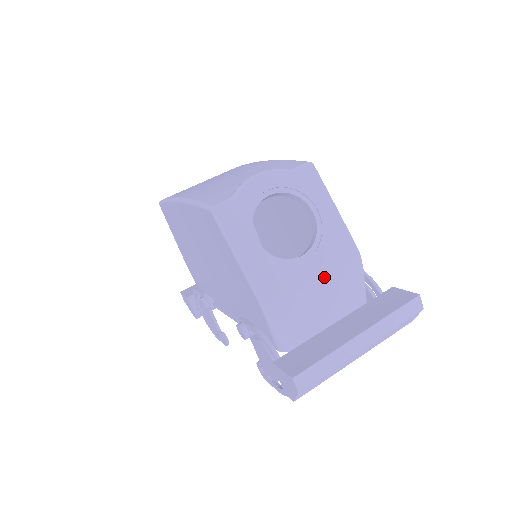
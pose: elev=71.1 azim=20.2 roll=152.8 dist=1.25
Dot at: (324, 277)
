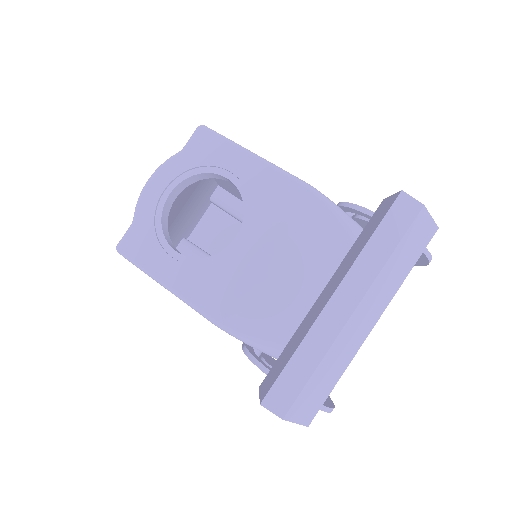
Dot at: (276, 245)
